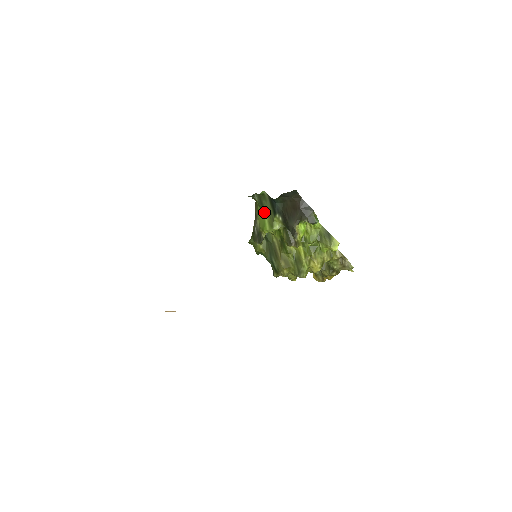
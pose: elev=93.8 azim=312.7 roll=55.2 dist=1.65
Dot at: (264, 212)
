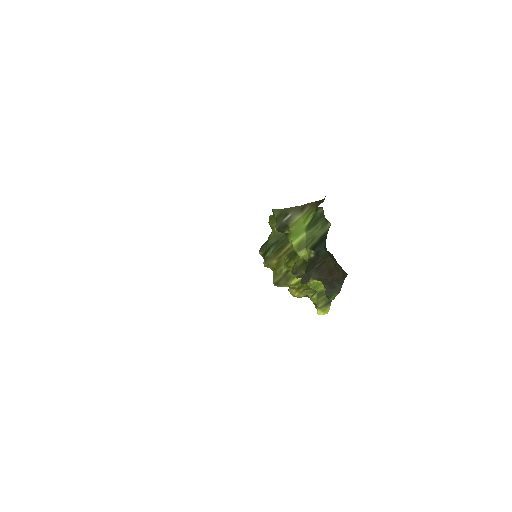
Dot at: (309, 228)
